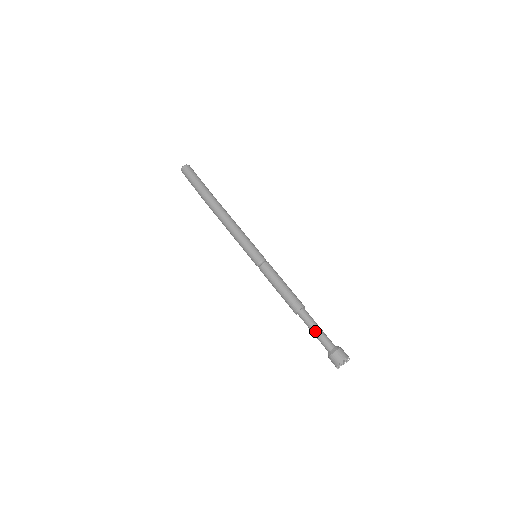
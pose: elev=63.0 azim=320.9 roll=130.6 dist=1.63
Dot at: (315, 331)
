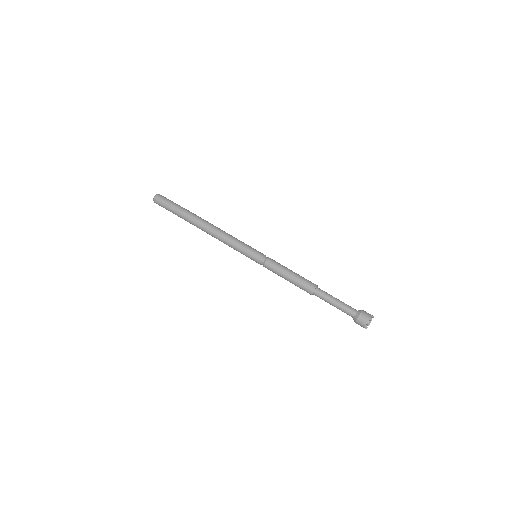
Dot at: (336, 302)
